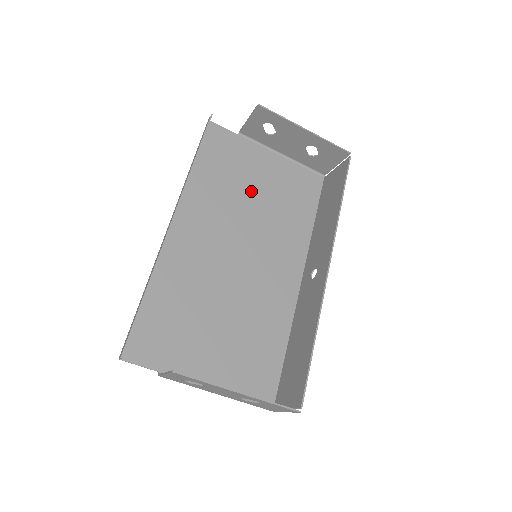
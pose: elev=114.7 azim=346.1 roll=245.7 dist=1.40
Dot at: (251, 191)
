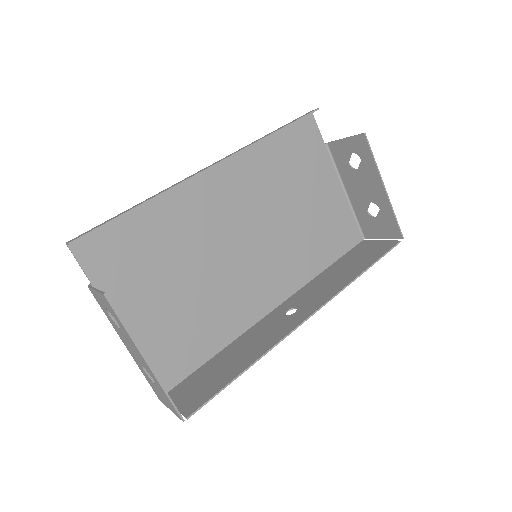
Dot at: (297, 199)
